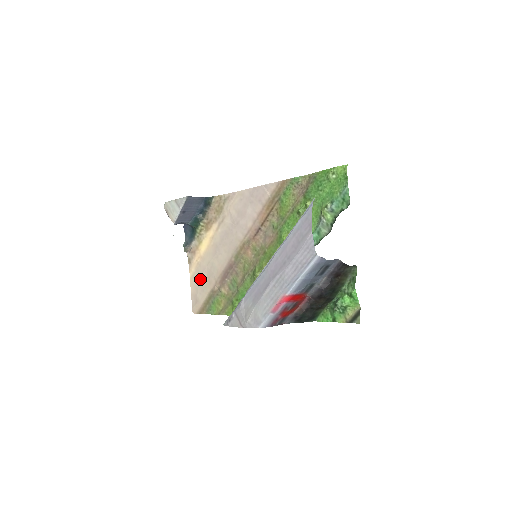
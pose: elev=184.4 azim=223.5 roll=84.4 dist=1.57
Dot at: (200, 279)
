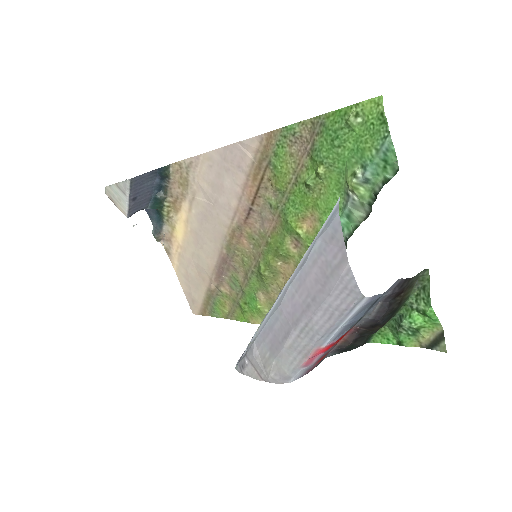
Dot at: (188, 275)
